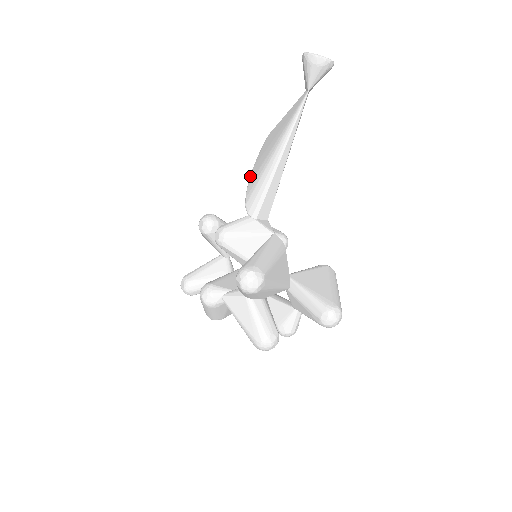
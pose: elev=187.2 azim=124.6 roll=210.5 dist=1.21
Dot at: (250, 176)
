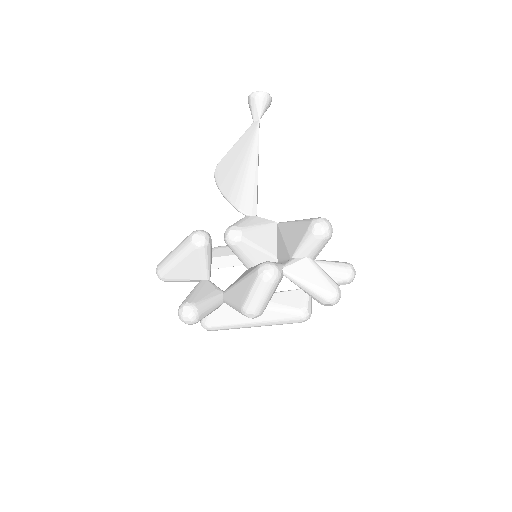
Dot at: (223, 192)
